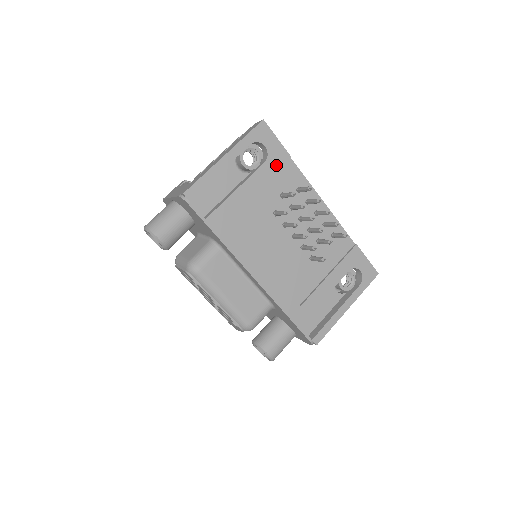
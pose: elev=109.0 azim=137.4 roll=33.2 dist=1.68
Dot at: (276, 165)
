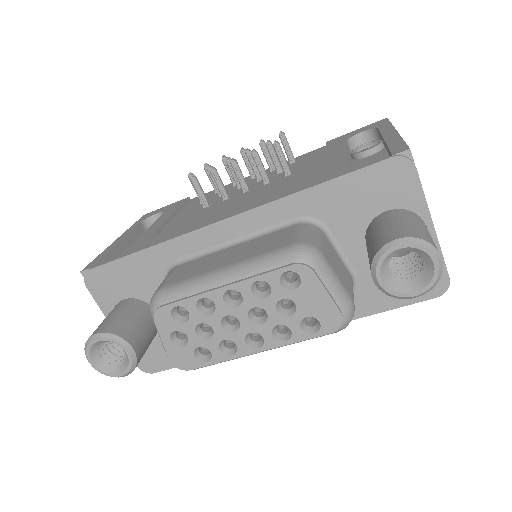
Dot at: (177, 206)
